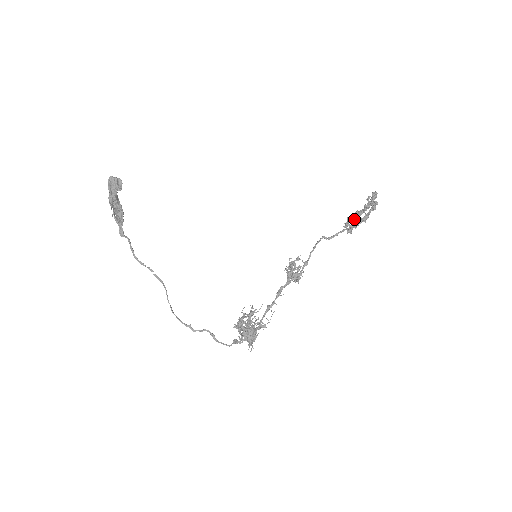
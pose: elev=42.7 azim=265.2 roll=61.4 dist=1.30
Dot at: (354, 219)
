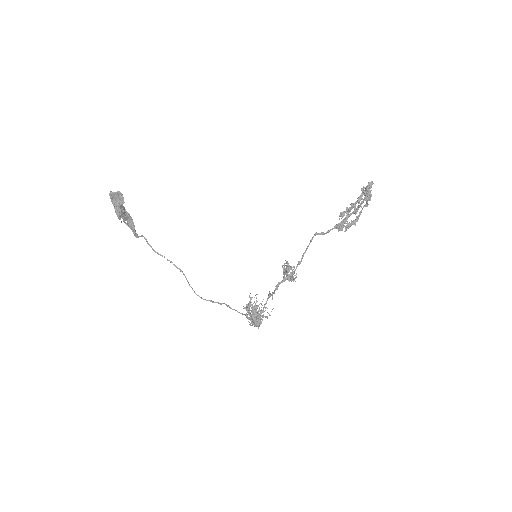
Dot at: (347, 212)
